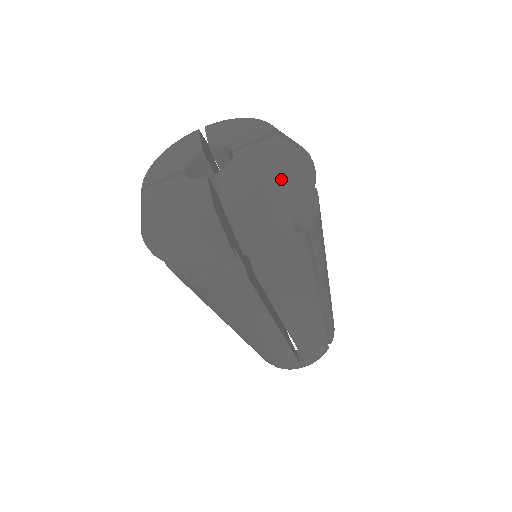
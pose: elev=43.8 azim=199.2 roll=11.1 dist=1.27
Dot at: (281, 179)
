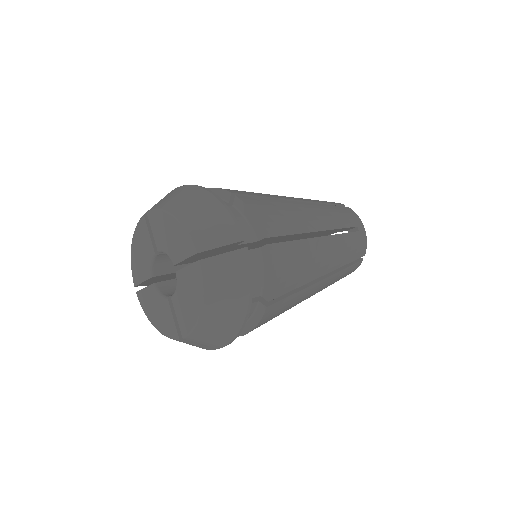
Dot at: (216, 310)
